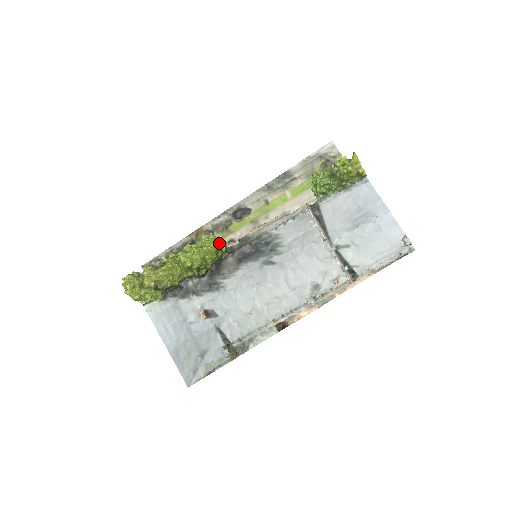
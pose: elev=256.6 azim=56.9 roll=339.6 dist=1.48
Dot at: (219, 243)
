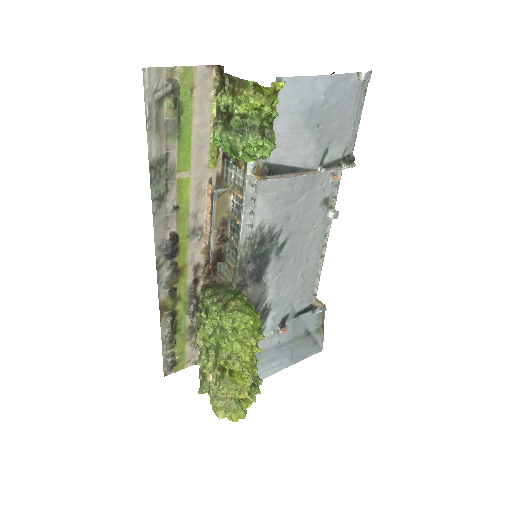
Dot at: (249, 309)
